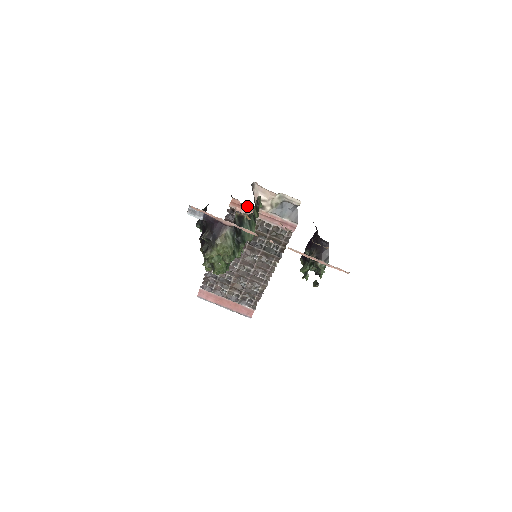
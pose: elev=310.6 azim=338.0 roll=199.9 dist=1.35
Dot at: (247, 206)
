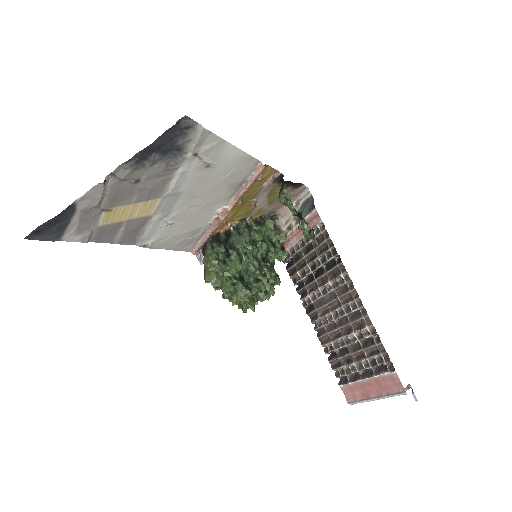
Dot at: occluded
